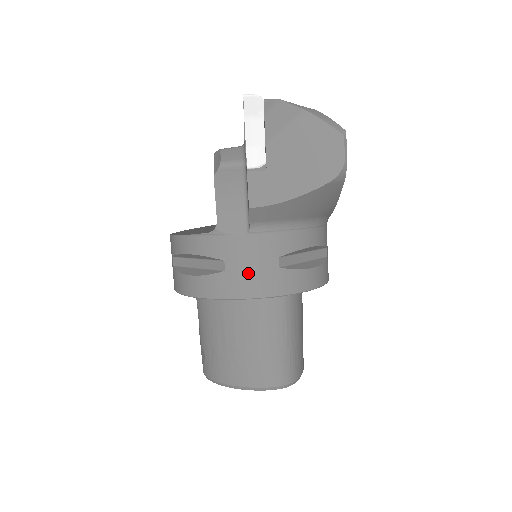
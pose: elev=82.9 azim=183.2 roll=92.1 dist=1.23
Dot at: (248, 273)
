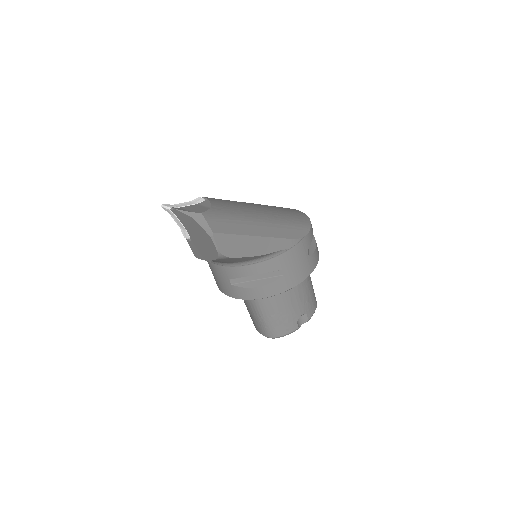
Dot at: (219, 281)
